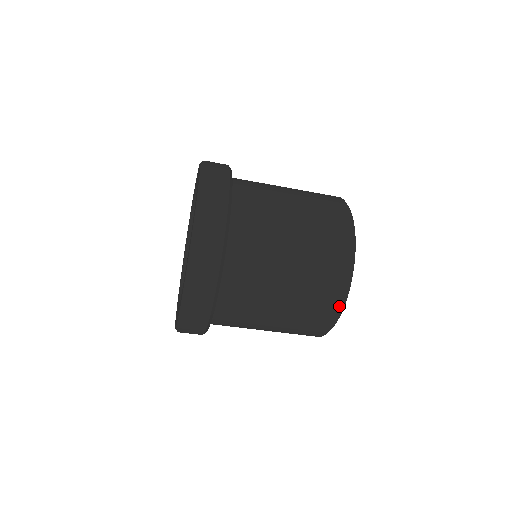
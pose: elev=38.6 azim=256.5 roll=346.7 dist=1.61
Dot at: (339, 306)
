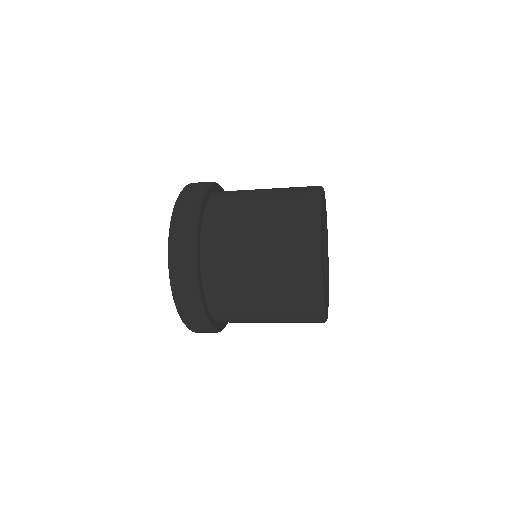
Dot at: occluded
